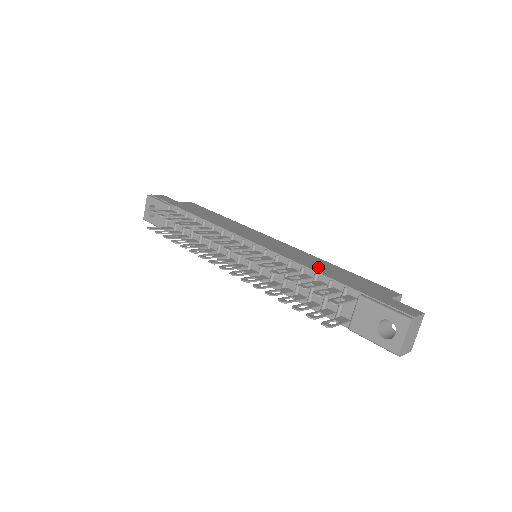
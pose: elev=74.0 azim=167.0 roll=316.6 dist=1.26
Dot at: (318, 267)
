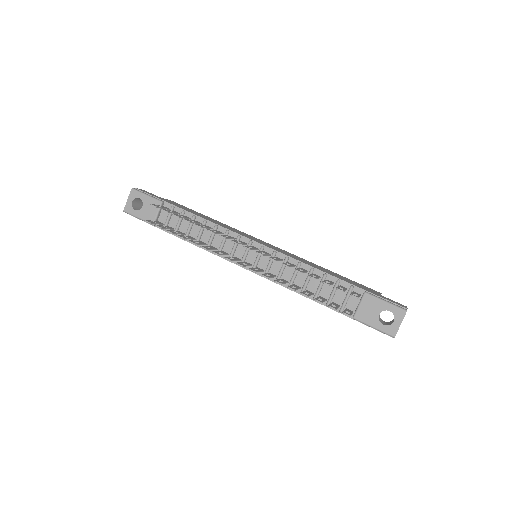
Dot at: (320, 269)
